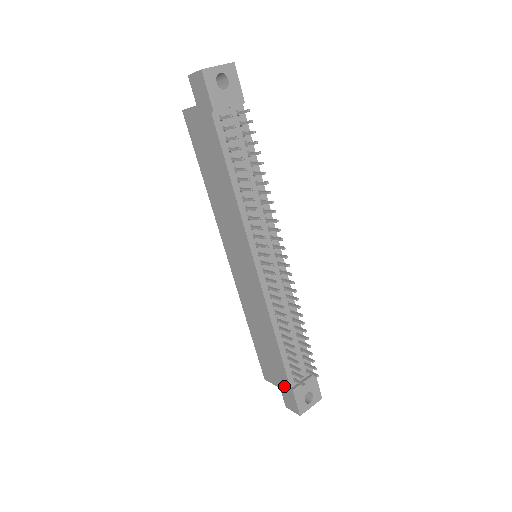
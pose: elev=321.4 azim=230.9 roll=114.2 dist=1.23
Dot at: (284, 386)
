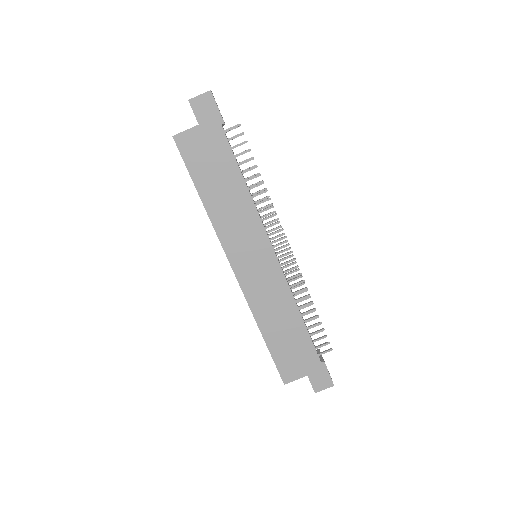
Dot at: (313, 367)
